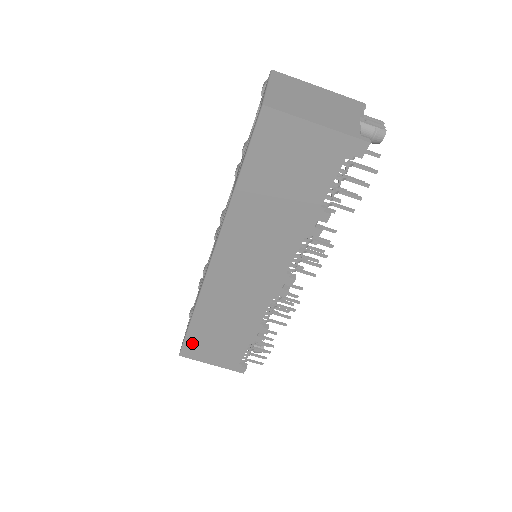
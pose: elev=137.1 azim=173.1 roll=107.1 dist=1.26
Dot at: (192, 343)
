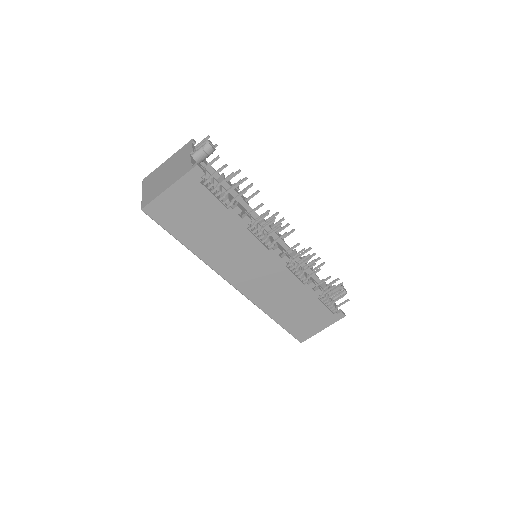
Dot at: (295, 330)
